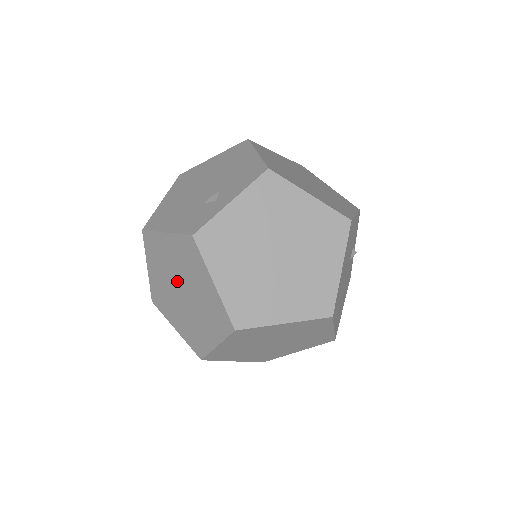
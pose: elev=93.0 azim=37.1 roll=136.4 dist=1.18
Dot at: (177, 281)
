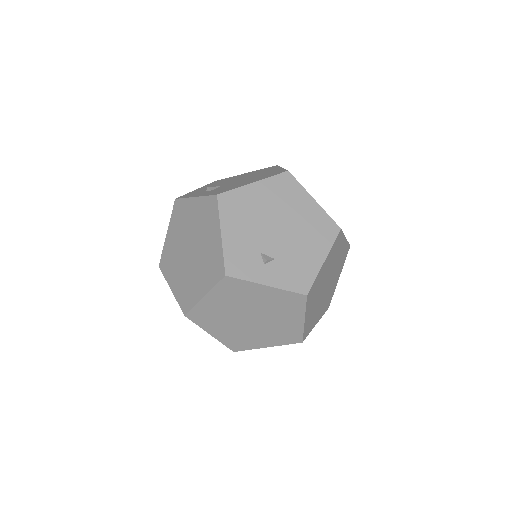
Dot at: (195, 244)
